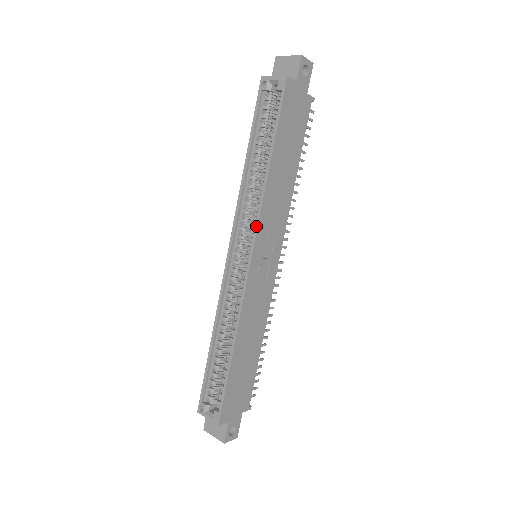
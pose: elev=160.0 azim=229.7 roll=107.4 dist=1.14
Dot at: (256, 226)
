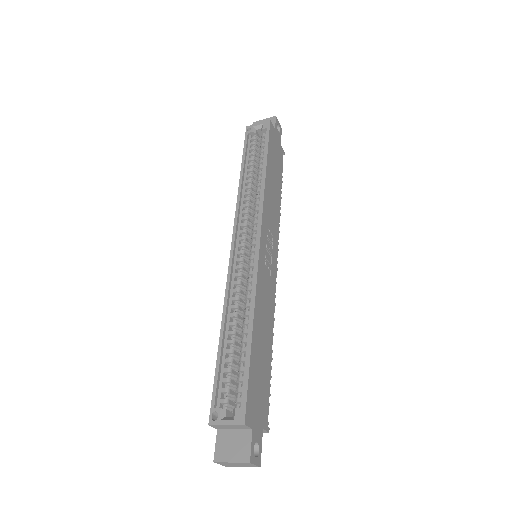
Dot at: (261, 214)
